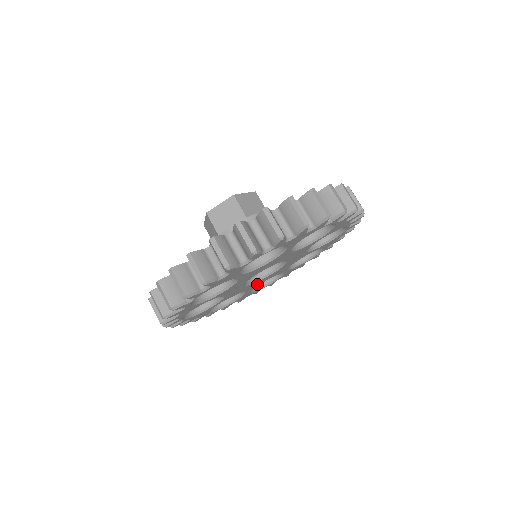
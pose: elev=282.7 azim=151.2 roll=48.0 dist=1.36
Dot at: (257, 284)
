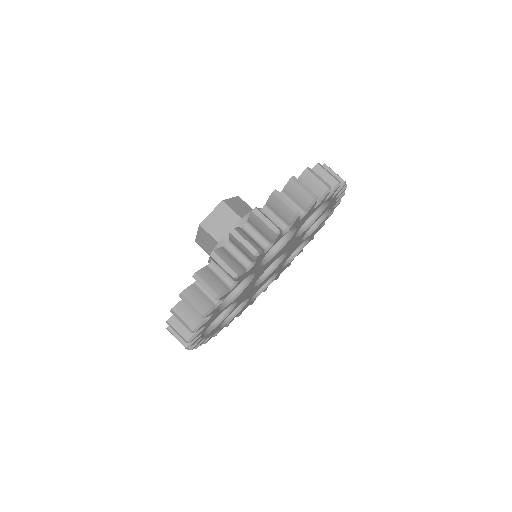
Dot at: (259, 287)
